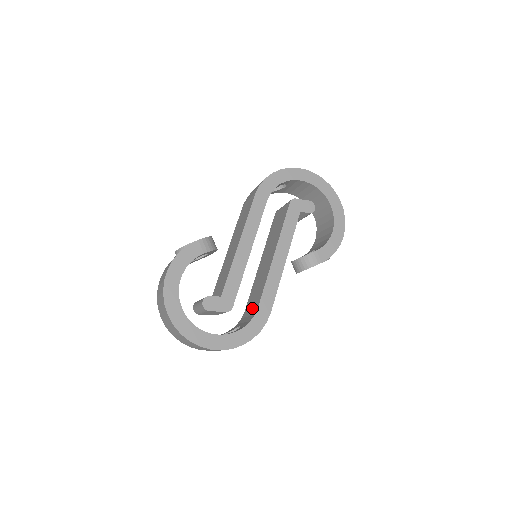
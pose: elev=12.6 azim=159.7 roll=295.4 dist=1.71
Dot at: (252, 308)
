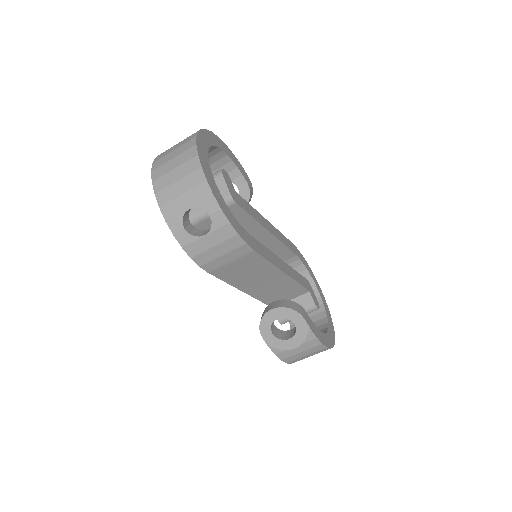
Dot at: occluded
